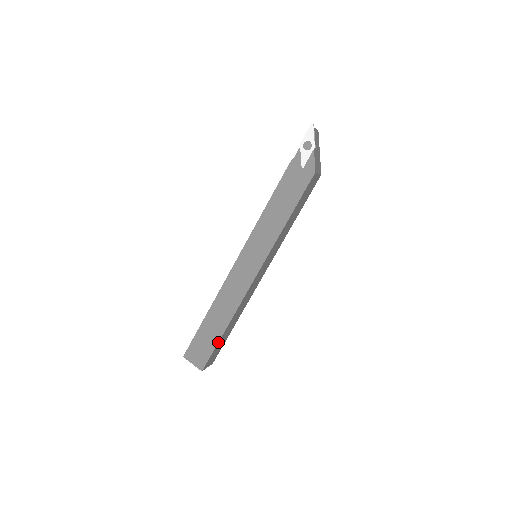
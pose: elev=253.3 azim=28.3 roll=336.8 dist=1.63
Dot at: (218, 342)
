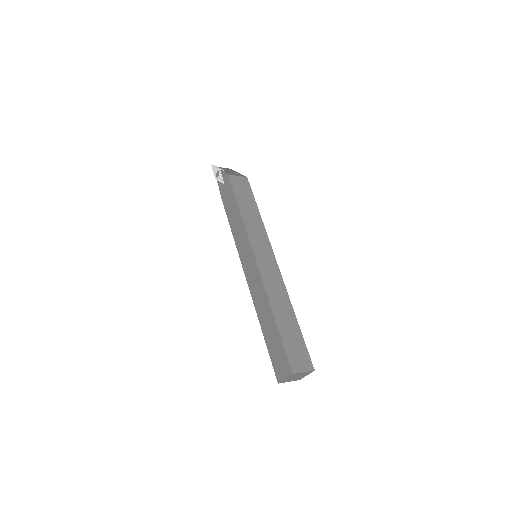
Dot at: (280, 335)
